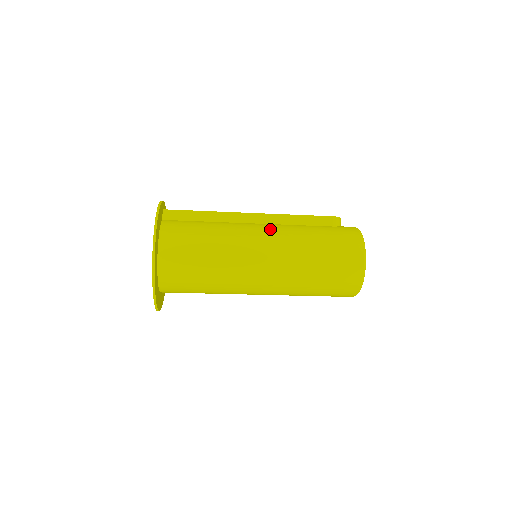
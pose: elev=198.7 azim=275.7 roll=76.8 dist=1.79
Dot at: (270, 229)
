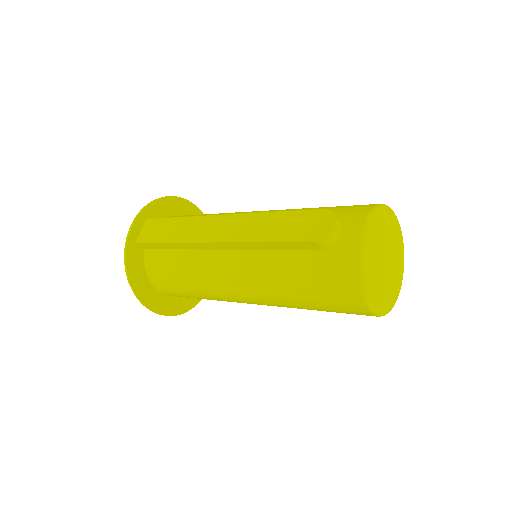
Dot at: (239, 270)
